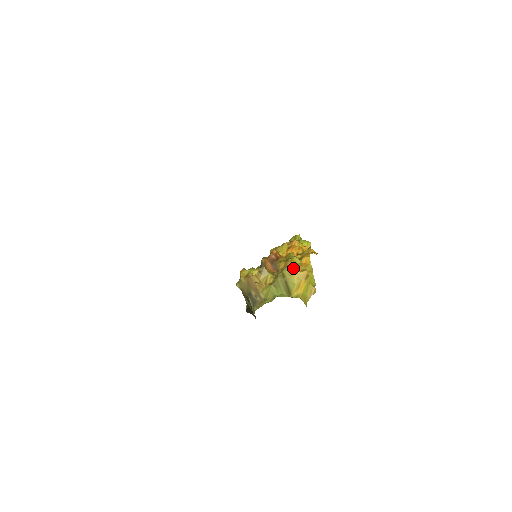
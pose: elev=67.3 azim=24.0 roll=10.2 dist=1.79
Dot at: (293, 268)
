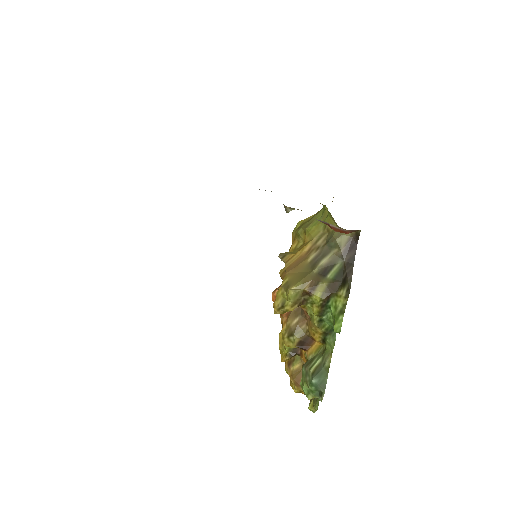
Dot at: (296, 225)
